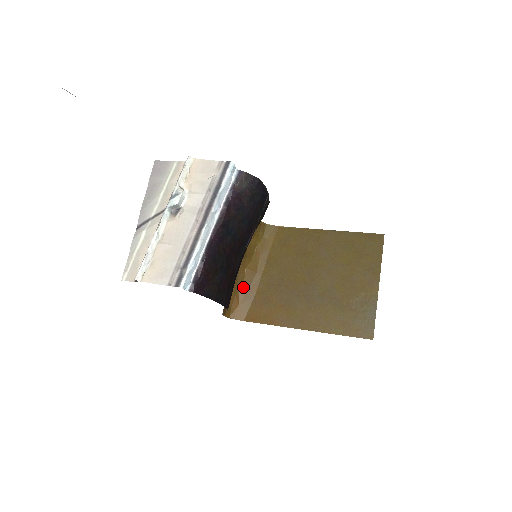
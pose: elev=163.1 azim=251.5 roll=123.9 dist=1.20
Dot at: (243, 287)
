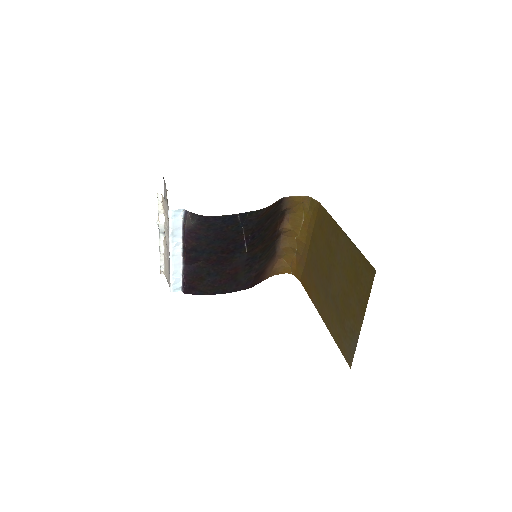
Dot at: (297, 253)
